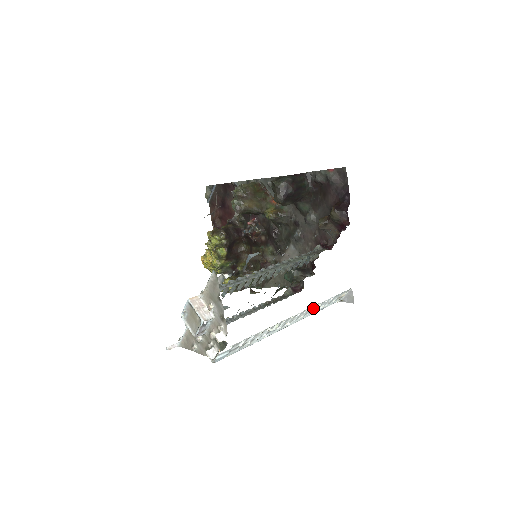
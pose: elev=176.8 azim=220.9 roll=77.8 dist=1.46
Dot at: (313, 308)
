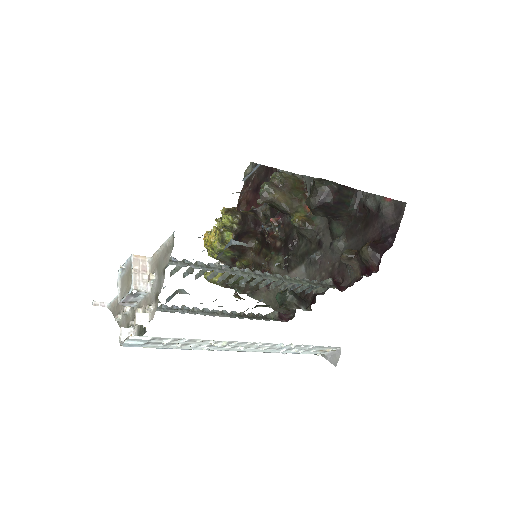
Dot at: (282, 346)
